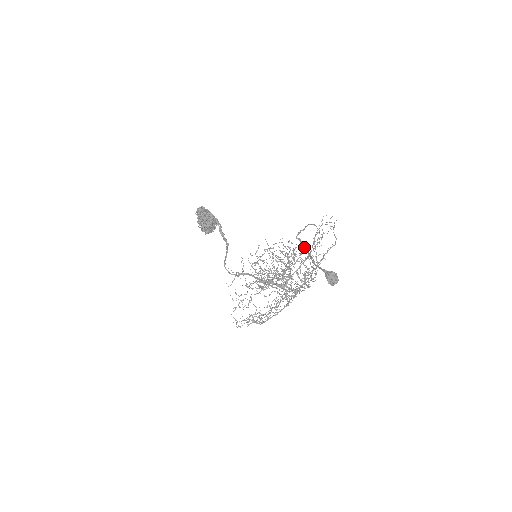
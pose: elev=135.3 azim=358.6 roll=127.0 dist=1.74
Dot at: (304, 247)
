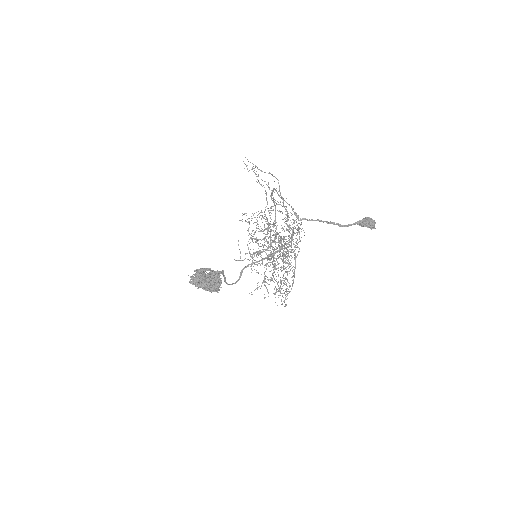
Dot at: occluded
